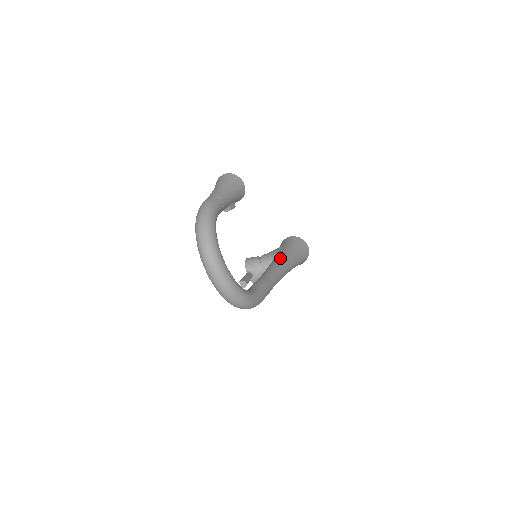
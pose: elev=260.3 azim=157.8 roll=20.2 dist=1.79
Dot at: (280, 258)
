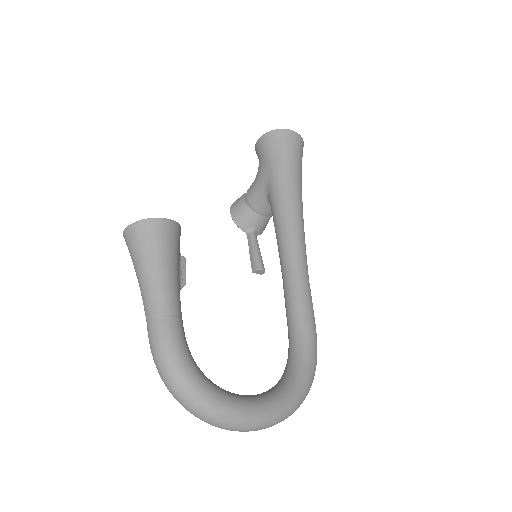
Dot at: (281, 211)
